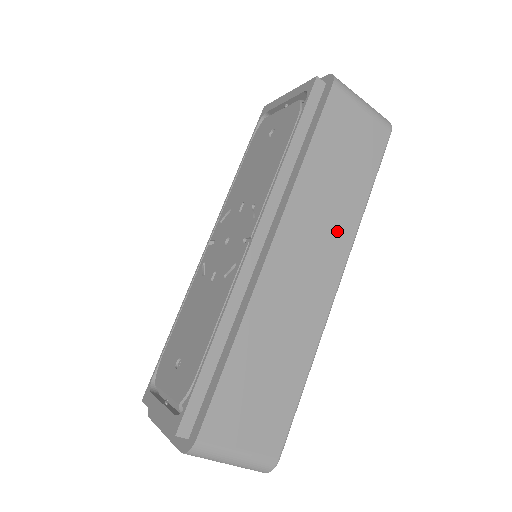
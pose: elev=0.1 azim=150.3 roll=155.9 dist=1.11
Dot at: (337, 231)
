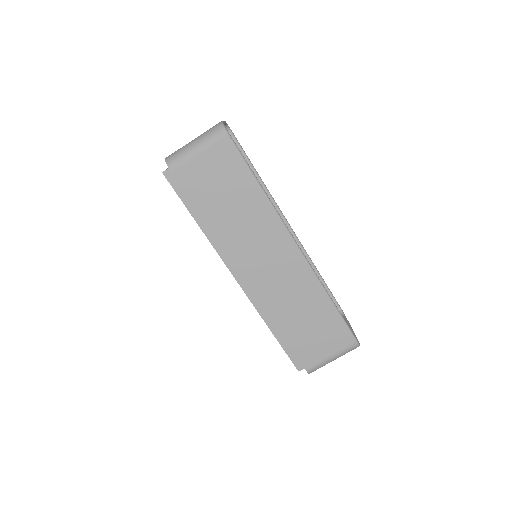
Dot at: (265, 228)
